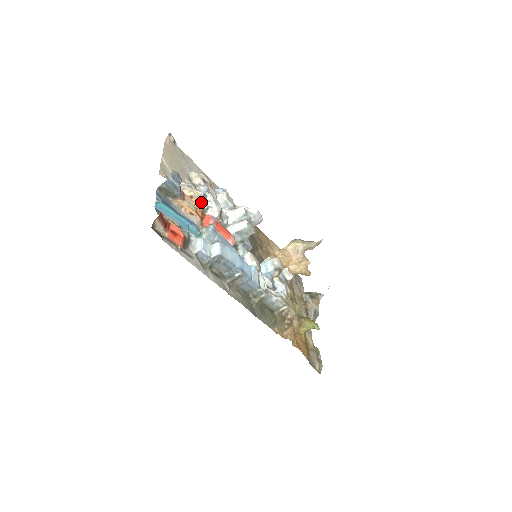
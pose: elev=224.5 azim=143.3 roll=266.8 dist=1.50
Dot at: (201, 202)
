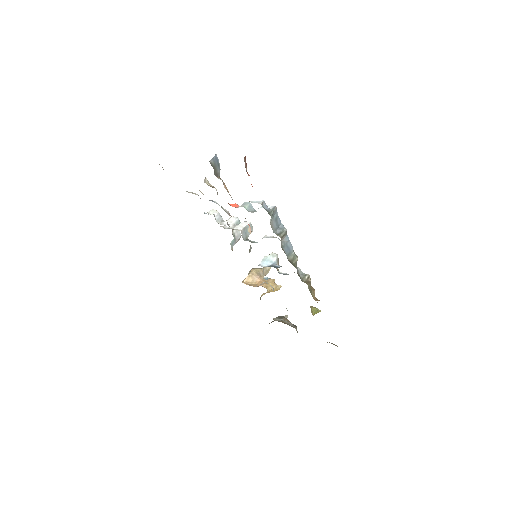
Dot at: occluded
